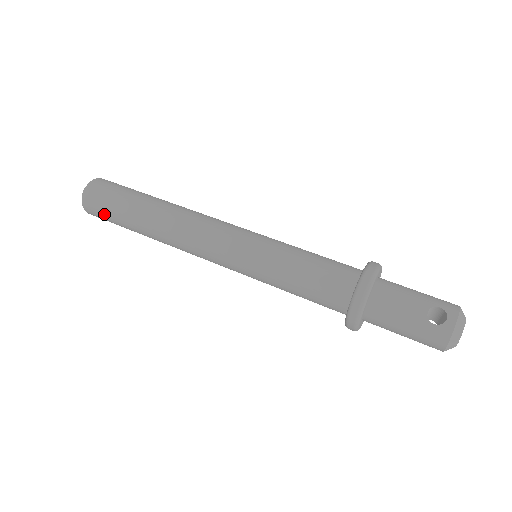
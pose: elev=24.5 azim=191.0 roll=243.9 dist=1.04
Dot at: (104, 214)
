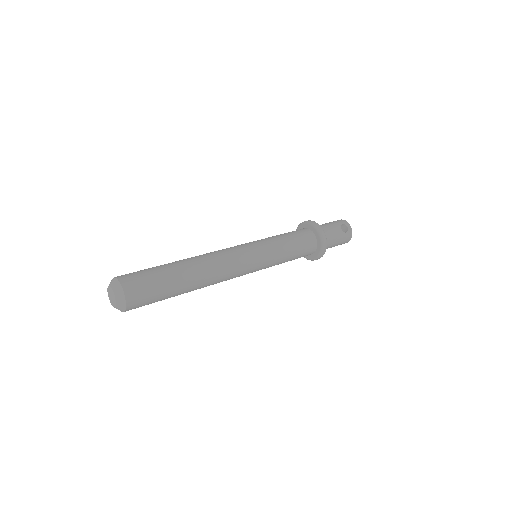
Dot at: (151, 300)
